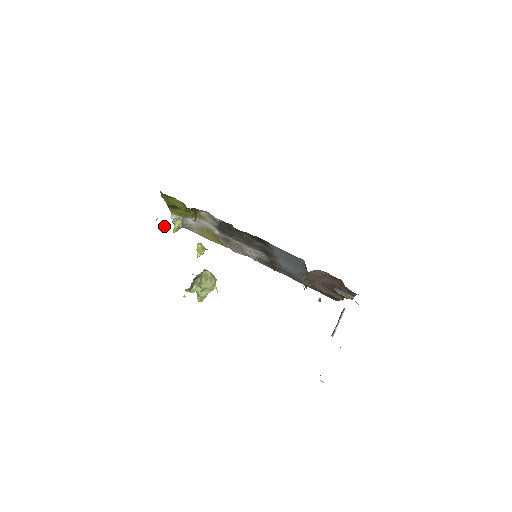
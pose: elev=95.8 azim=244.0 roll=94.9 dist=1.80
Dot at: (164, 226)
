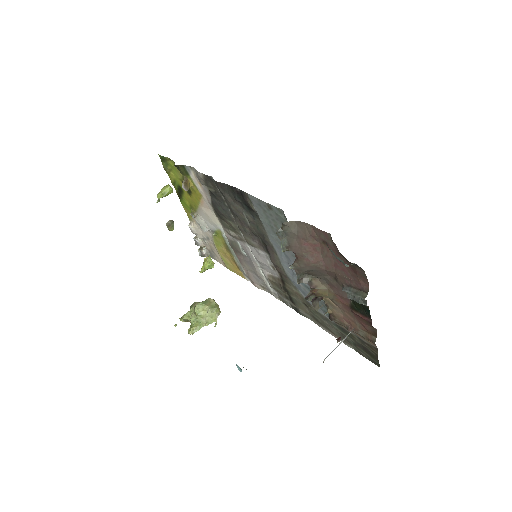
Dot at: (173, 225)
